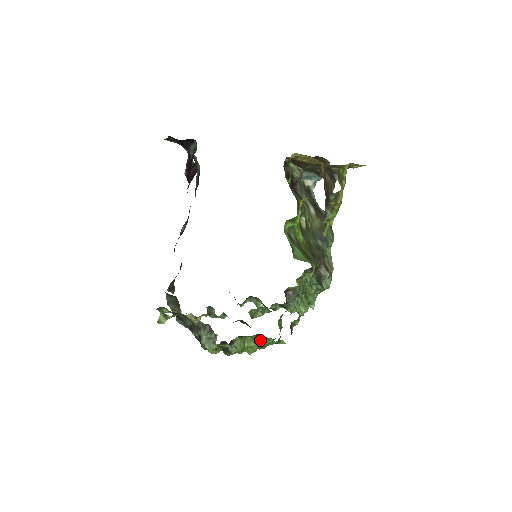
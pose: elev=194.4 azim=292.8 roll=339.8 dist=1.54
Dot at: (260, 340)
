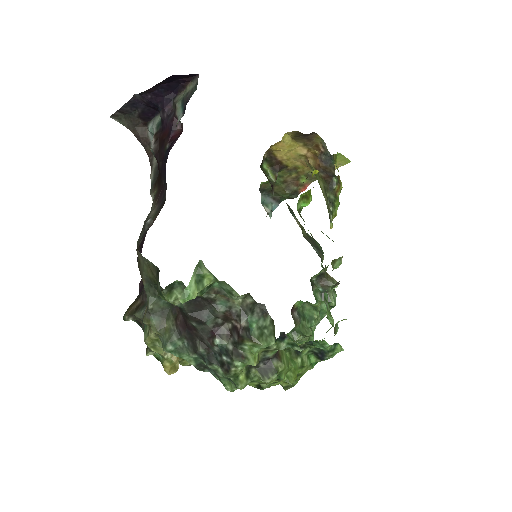
Dot at: (300, 358)
